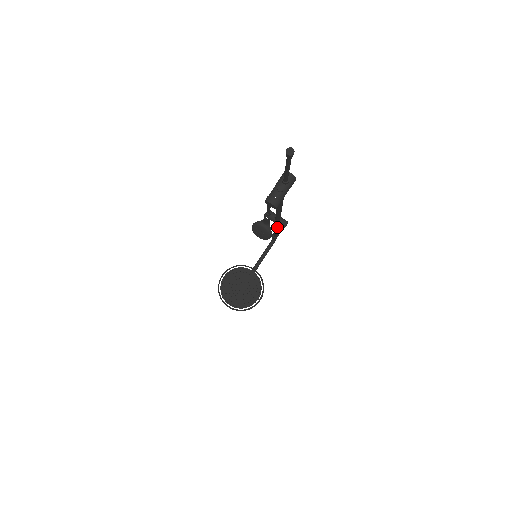
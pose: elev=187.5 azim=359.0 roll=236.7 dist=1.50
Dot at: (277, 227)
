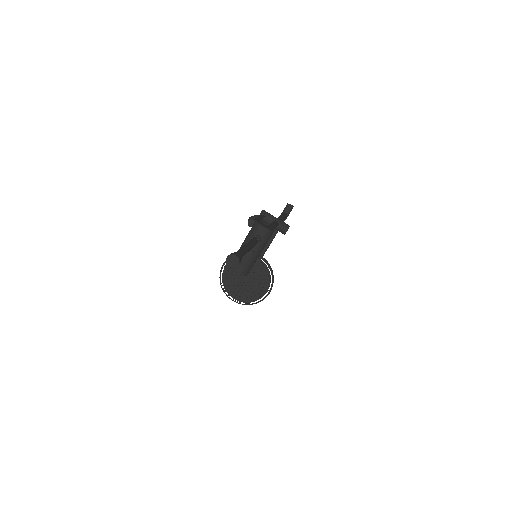
Dot at: occluded
